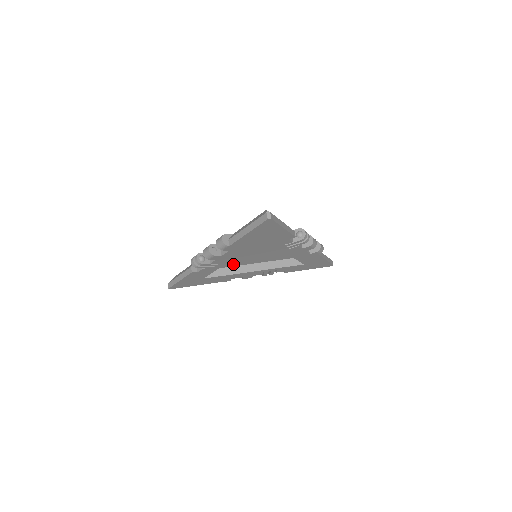
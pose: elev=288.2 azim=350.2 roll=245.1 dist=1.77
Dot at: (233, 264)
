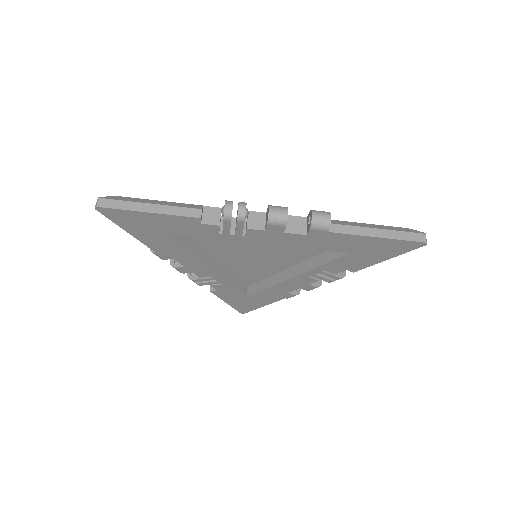
Dot at: (266, 272)
